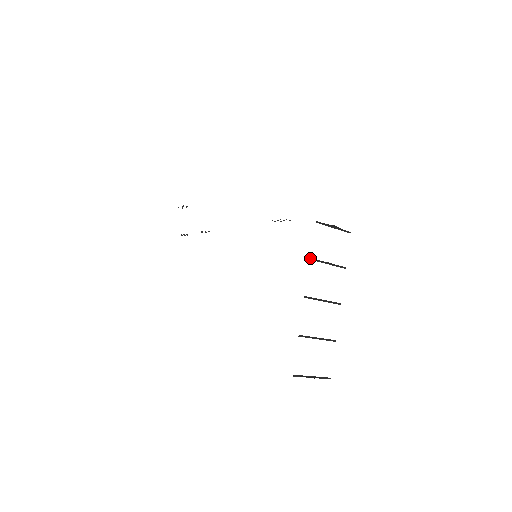
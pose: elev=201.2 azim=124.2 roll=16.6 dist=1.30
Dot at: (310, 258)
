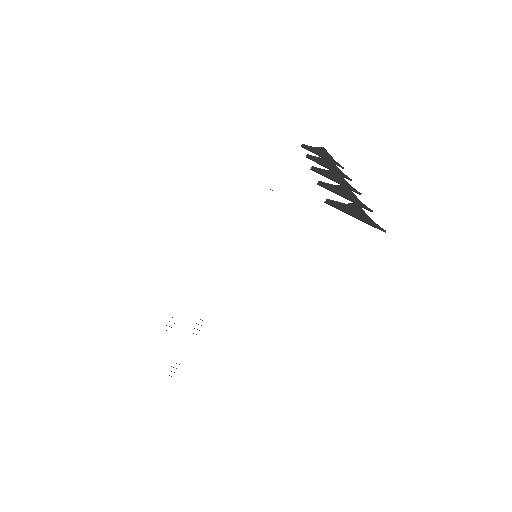
Dot at: (306, 156)
